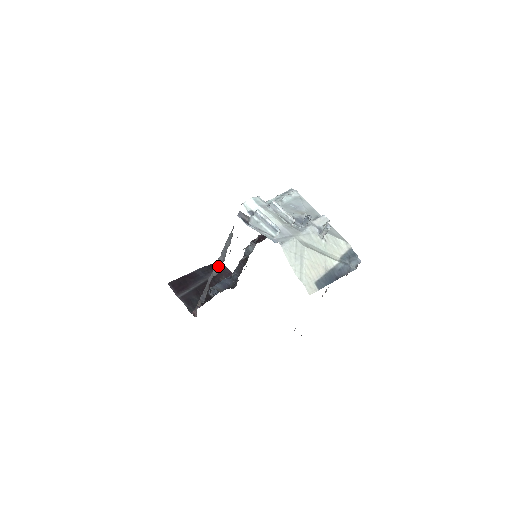
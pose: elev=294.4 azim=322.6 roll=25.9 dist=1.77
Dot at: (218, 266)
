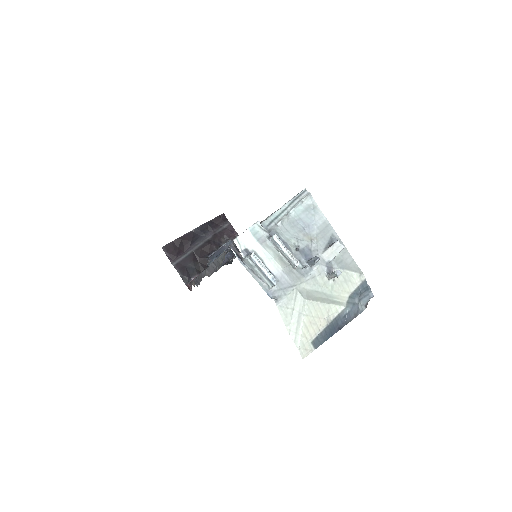
Dot at: (211, 269)
